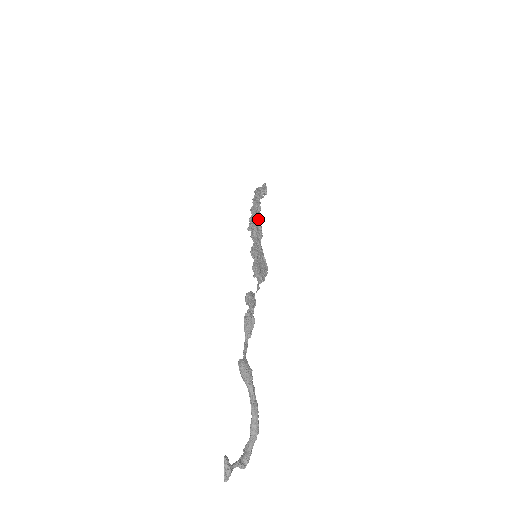
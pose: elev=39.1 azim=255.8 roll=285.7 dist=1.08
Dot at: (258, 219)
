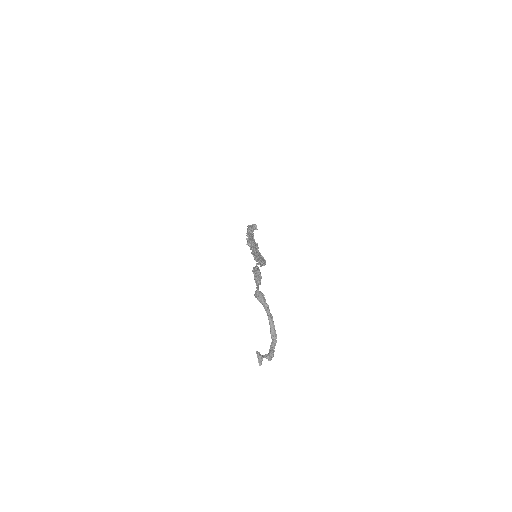
Dot at: (253, 238)
